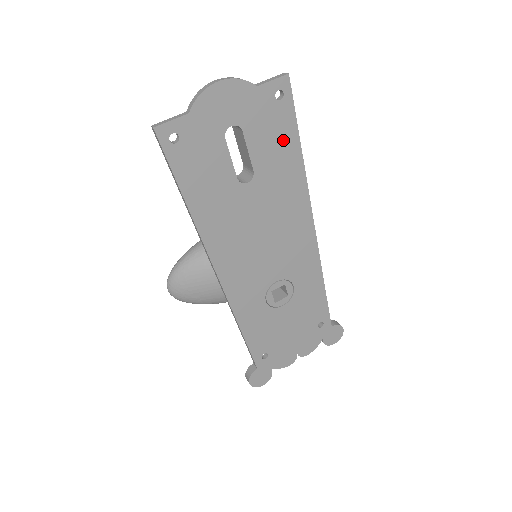
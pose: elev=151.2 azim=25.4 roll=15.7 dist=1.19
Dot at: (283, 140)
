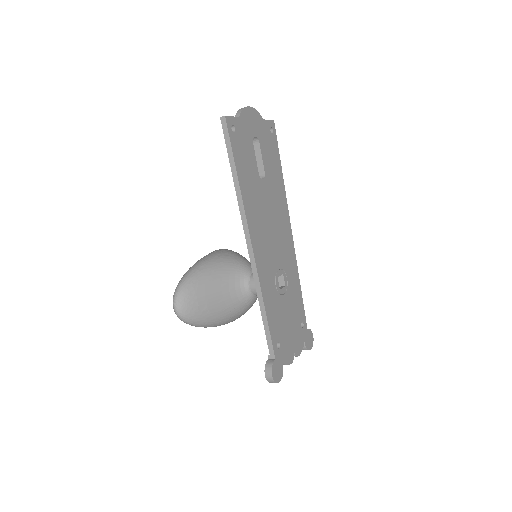
Dot at: (275, 159)
